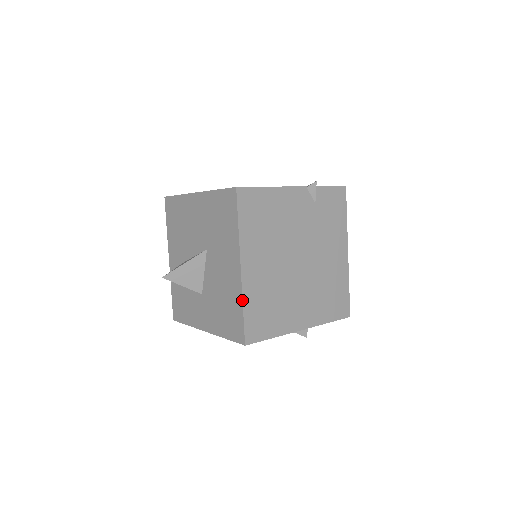
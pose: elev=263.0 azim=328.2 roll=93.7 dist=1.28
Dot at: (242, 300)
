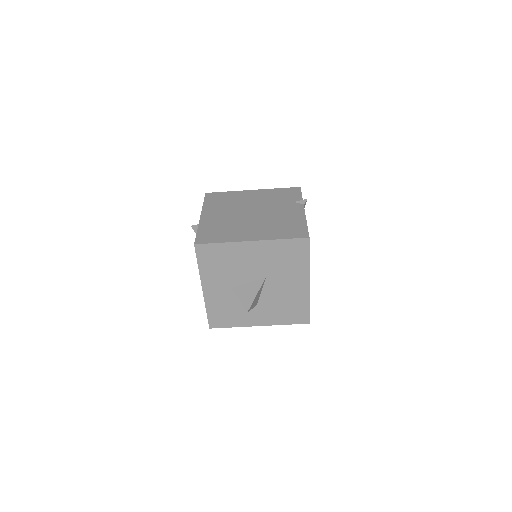
Dot at: occluded
